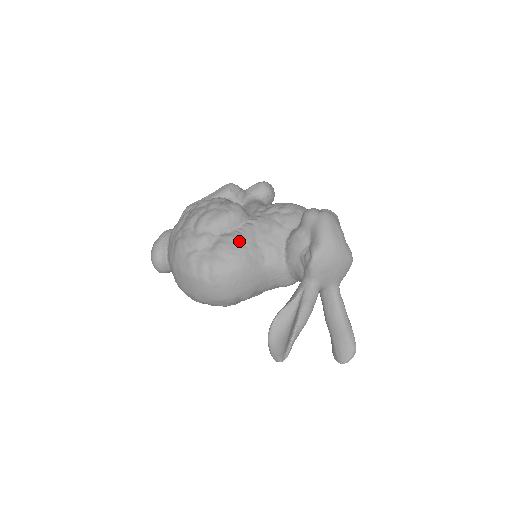
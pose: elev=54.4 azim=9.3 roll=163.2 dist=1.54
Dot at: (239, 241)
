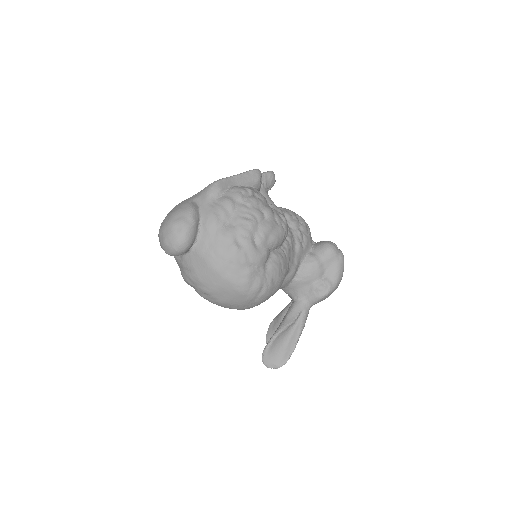
Dot at: (285, 263)
